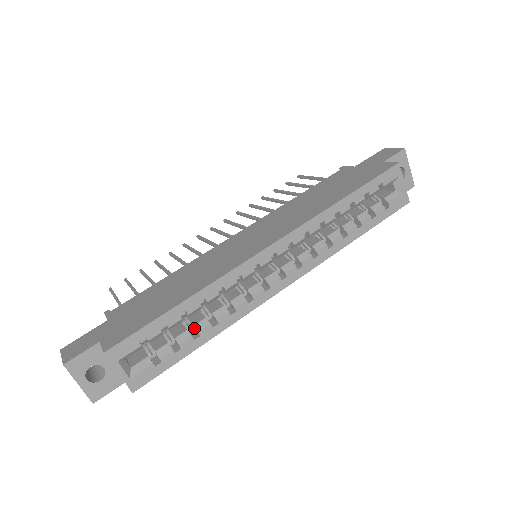
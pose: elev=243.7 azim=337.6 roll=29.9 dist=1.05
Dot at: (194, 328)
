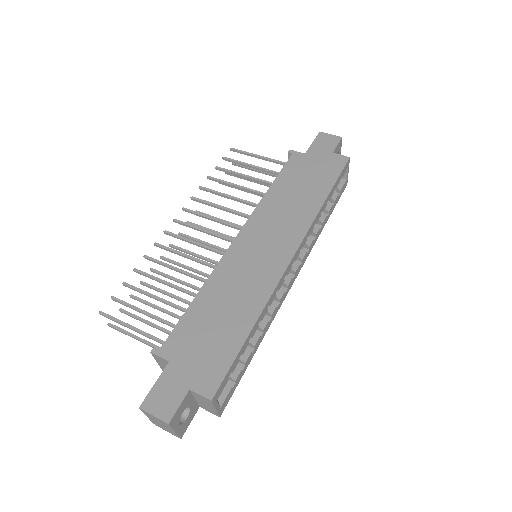
Dot at: occluded
